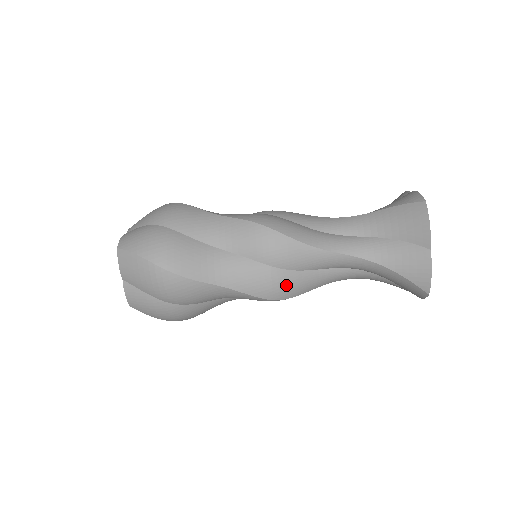
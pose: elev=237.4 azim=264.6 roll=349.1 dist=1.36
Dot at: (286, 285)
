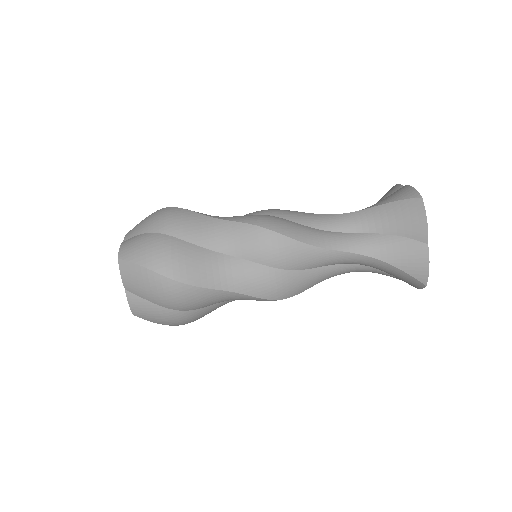
Dot at: (282, 223)
